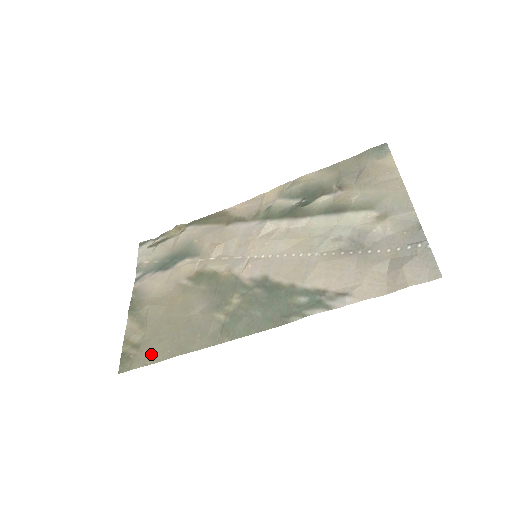
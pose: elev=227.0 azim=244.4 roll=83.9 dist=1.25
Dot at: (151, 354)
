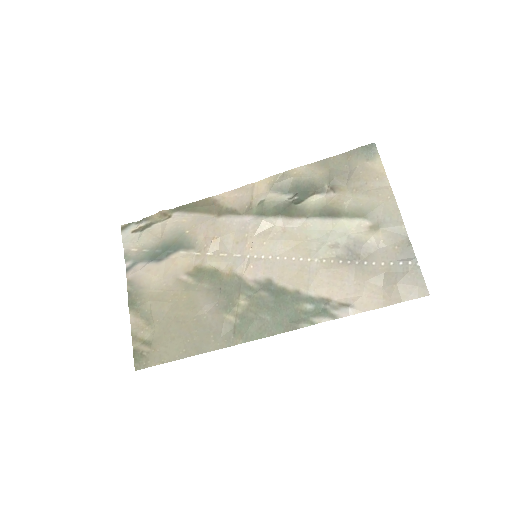
Dot at: (166, 352)
